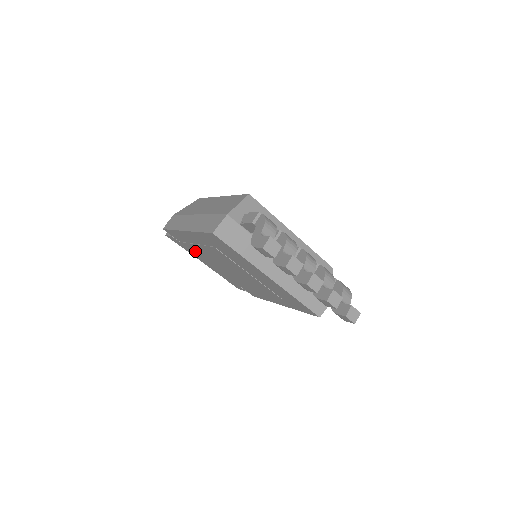
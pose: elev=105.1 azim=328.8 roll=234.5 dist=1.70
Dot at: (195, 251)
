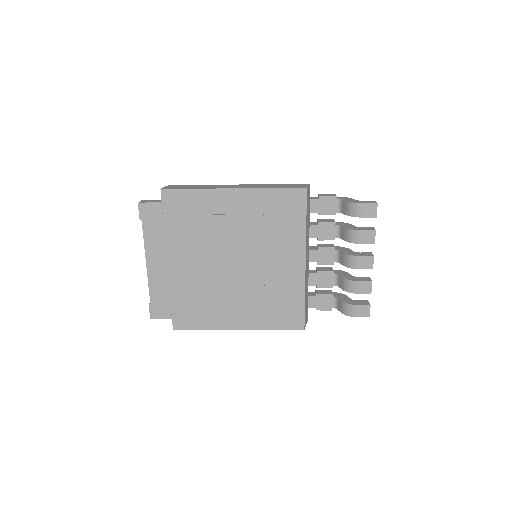
Dot at: (177, 232)
